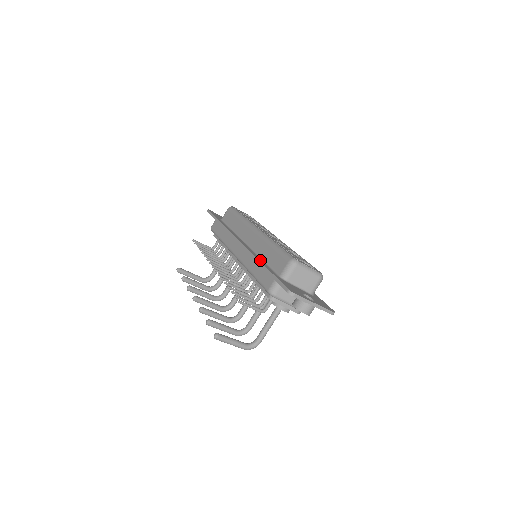
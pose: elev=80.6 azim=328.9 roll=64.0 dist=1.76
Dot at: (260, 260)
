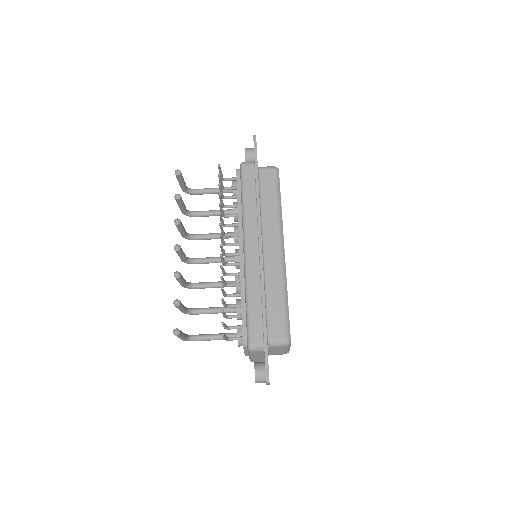
Dot at: (265, 302)
